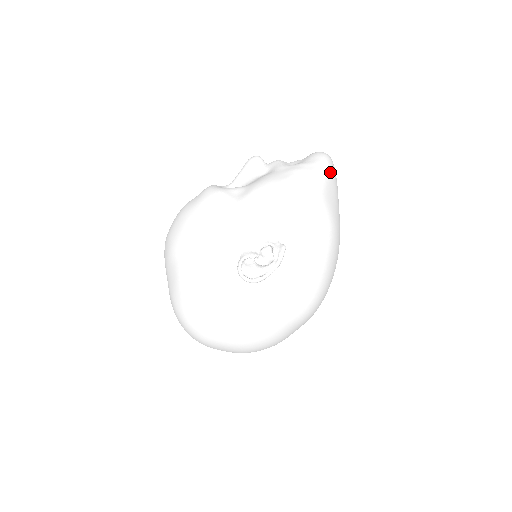
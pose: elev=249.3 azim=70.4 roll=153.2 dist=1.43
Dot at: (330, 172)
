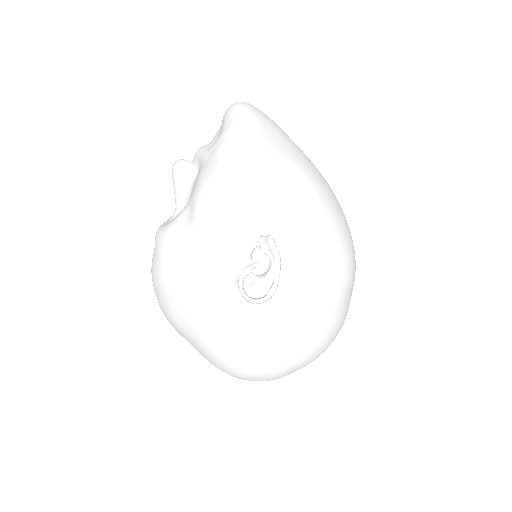
Dot at: (255, 119)
